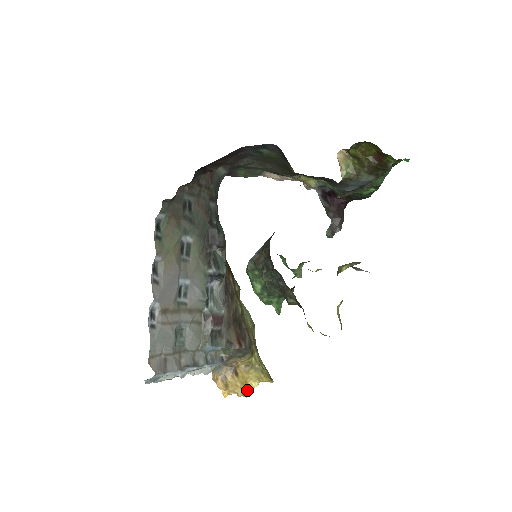
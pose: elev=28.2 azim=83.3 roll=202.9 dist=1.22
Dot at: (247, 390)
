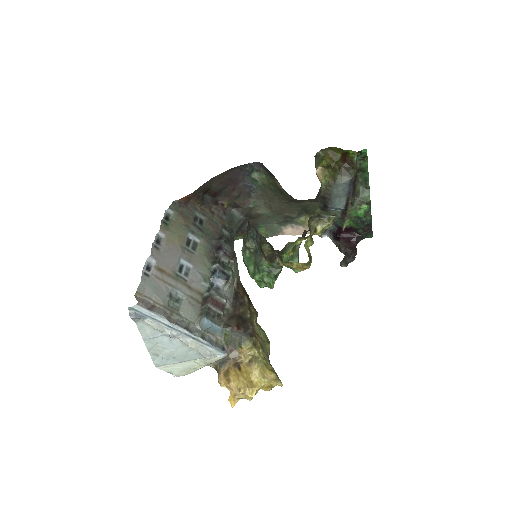
Dot at: (250, 387)
